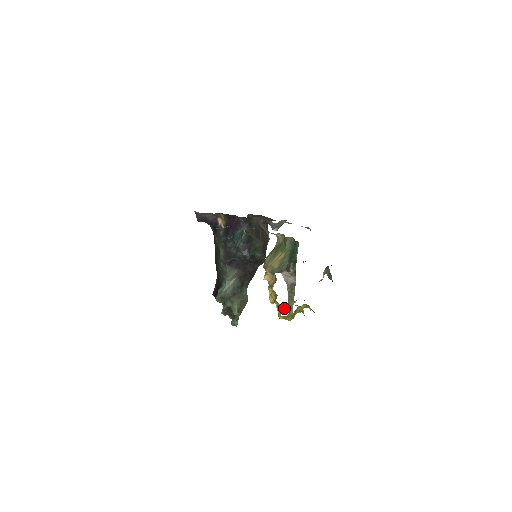
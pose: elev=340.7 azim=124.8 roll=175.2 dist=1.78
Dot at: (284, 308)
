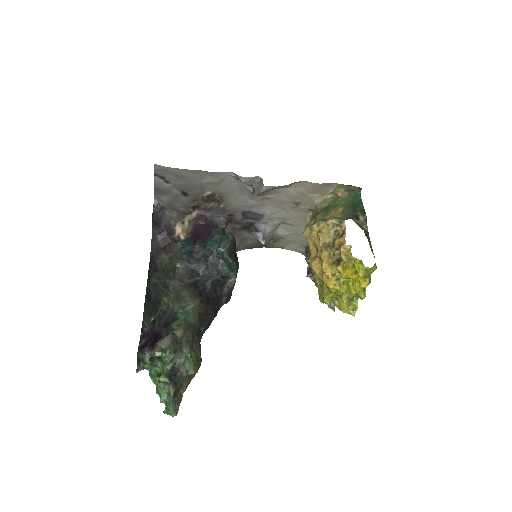
Dot at: (343, 283)
